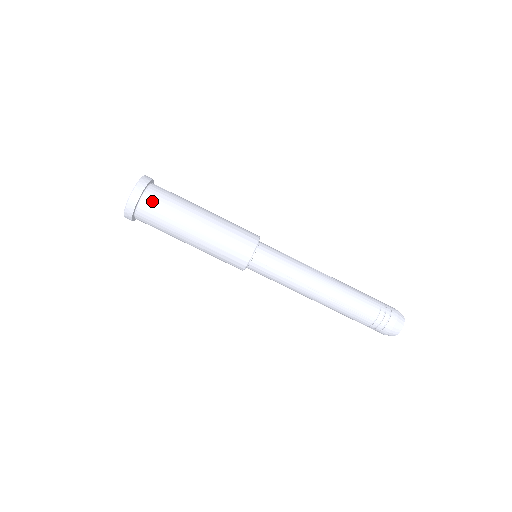
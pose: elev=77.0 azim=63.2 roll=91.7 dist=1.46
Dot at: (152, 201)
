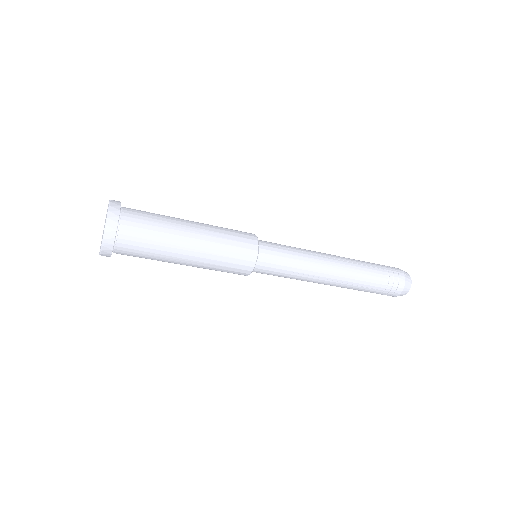
Dot at: (130, 236)
